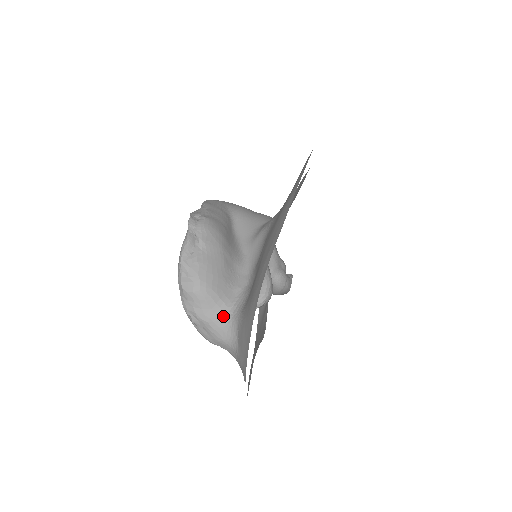
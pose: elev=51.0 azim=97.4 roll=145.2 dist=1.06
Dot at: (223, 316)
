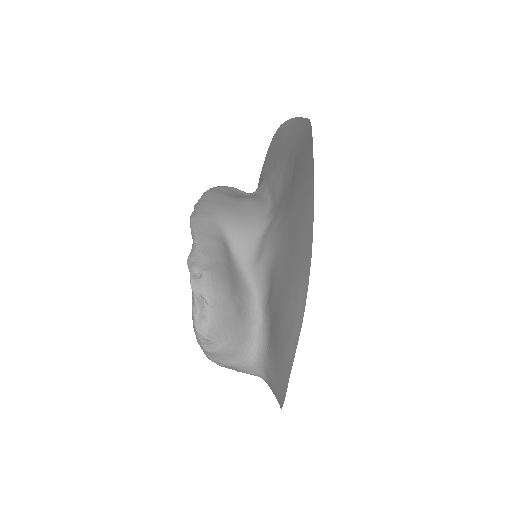
Dot at: (248, 359)
